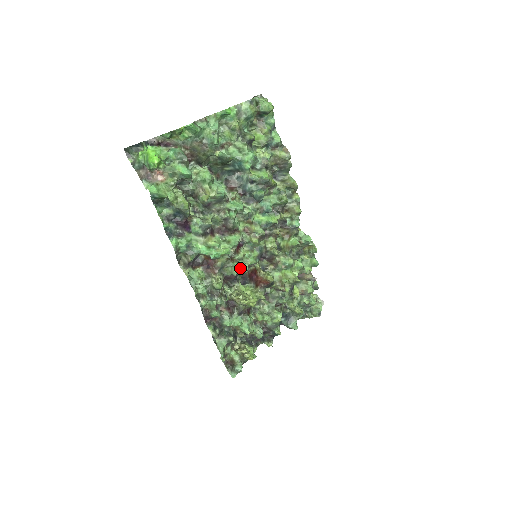
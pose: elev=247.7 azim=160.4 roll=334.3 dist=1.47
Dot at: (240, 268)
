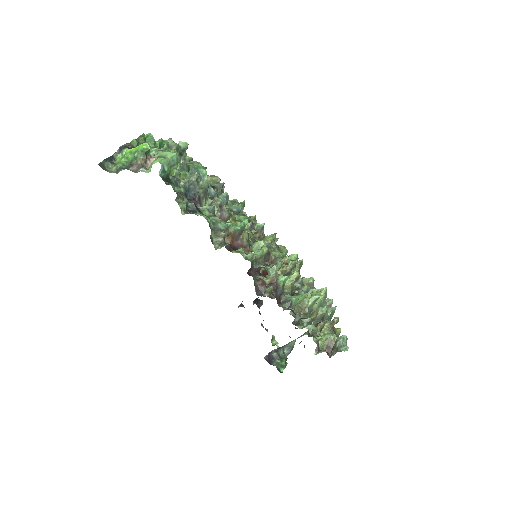
Dot at: occluded
